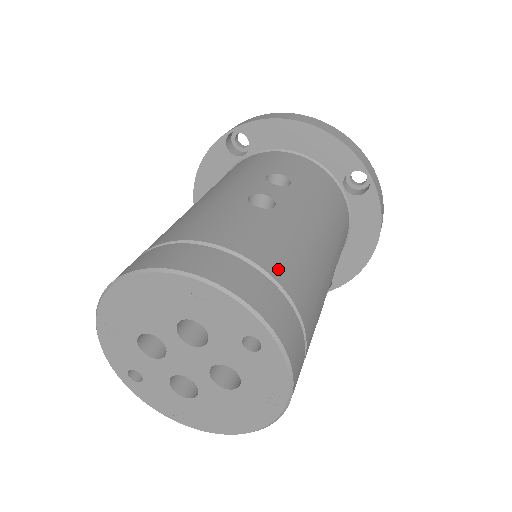
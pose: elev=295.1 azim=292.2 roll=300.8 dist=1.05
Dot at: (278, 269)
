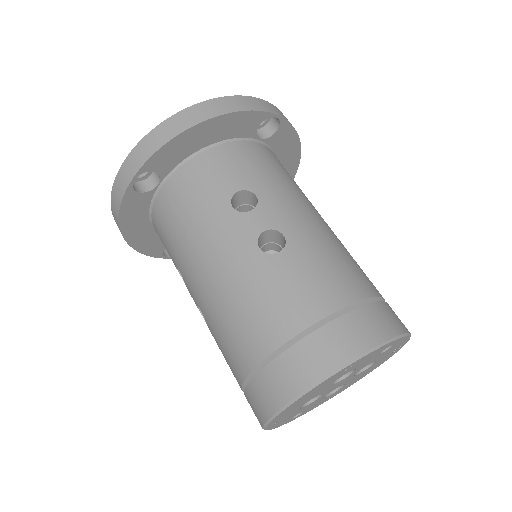
Dot at: (353, 290)
